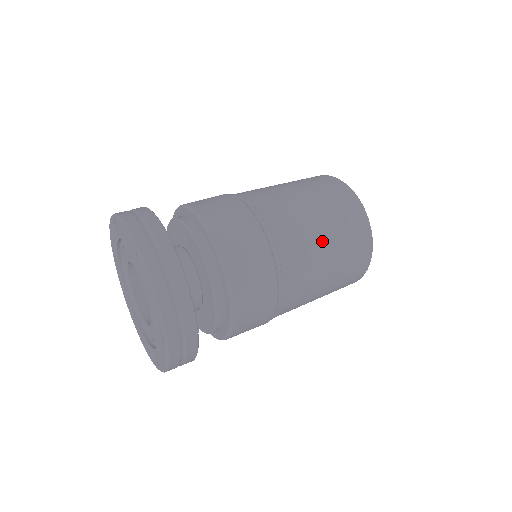
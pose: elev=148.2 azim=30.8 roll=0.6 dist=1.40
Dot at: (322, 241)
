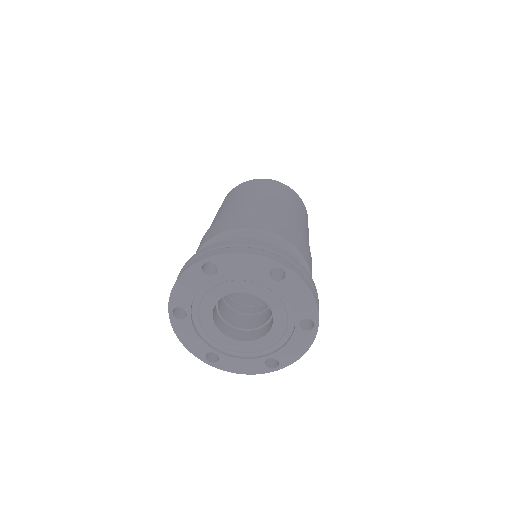
Dot at: (304, 221)
